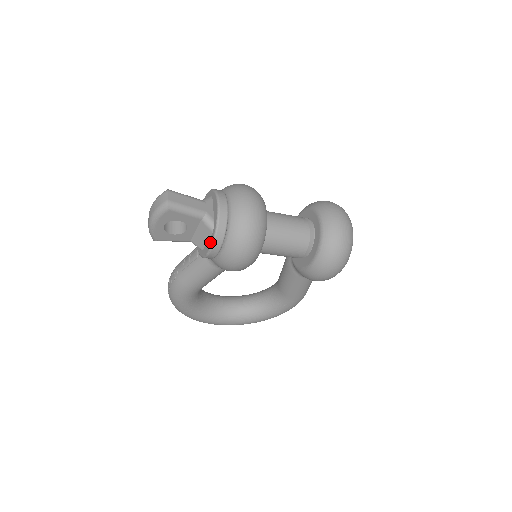
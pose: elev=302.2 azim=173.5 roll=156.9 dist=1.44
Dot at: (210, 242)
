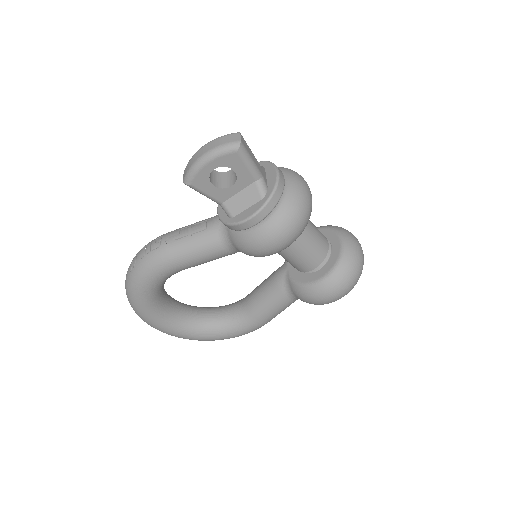
Dot at: (255, 208)
